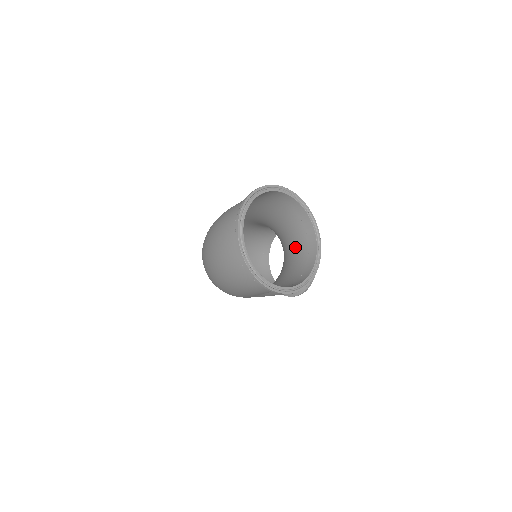
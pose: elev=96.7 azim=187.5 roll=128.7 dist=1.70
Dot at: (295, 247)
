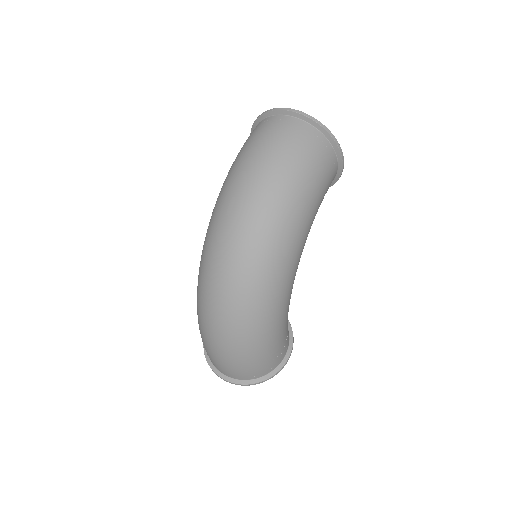
Dot at: occluded
